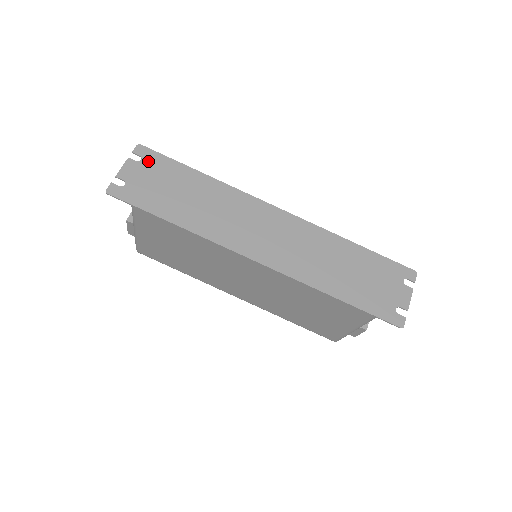
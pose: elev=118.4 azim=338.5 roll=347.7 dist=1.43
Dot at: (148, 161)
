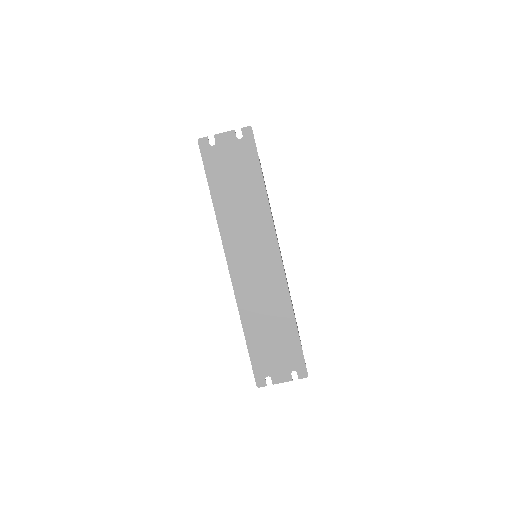
Dot at: (243, 144)
